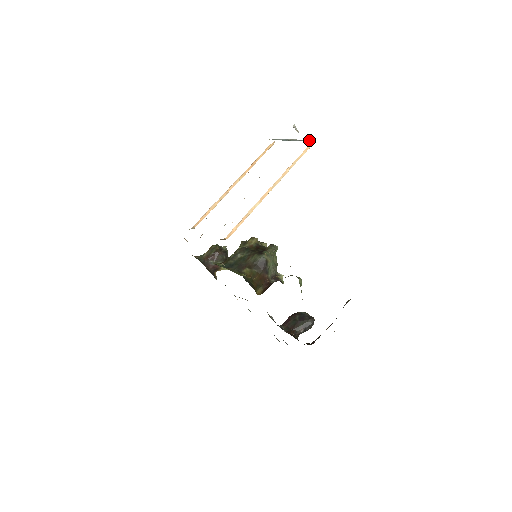
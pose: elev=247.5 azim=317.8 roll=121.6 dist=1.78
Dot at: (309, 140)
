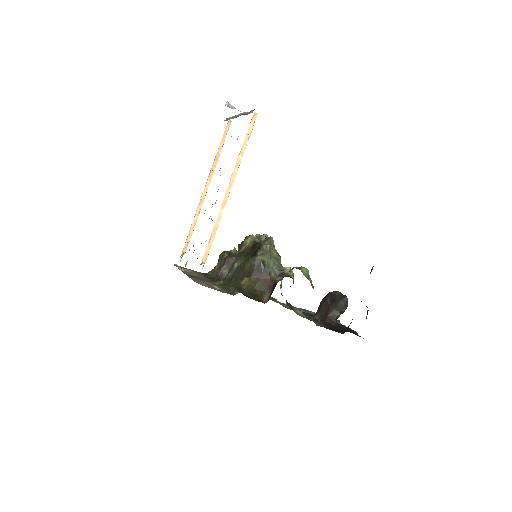
Dot at: (250, 111)
